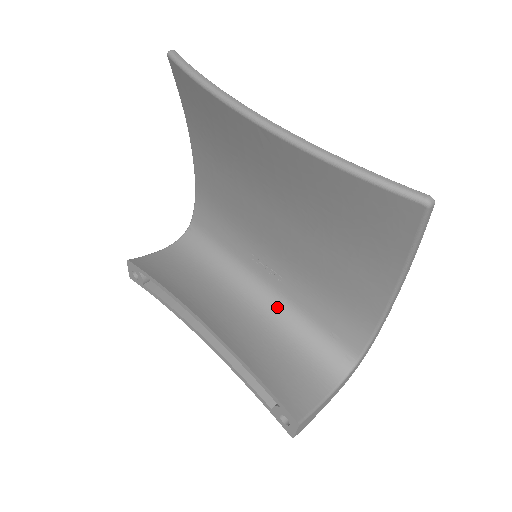
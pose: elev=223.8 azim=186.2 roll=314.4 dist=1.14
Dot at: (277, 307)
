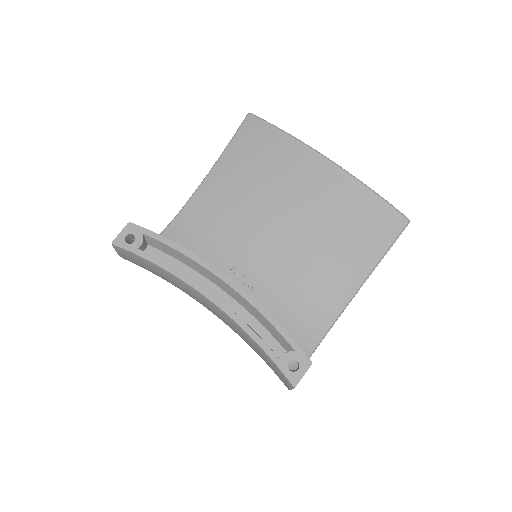
Dot at: occluded
